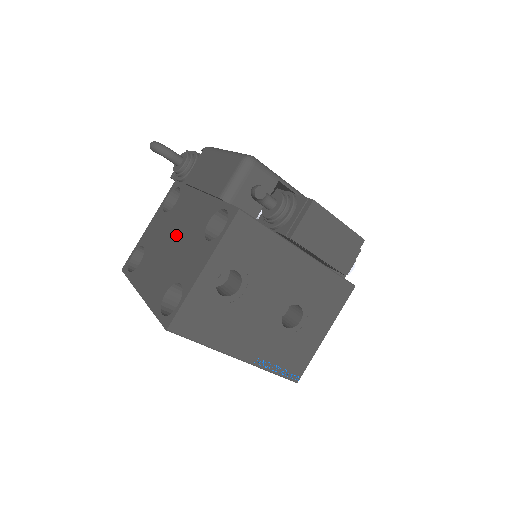
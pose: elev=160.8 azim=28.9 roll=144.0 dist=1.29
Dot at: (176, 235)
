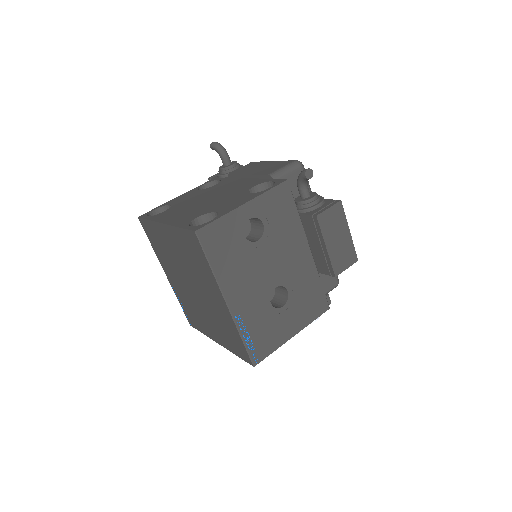
Dot at: (213, 196)
